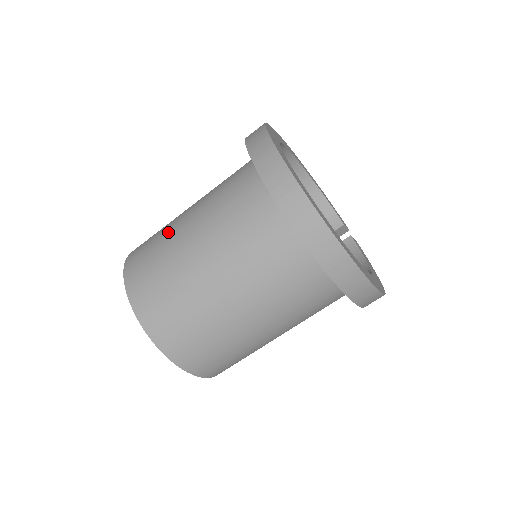
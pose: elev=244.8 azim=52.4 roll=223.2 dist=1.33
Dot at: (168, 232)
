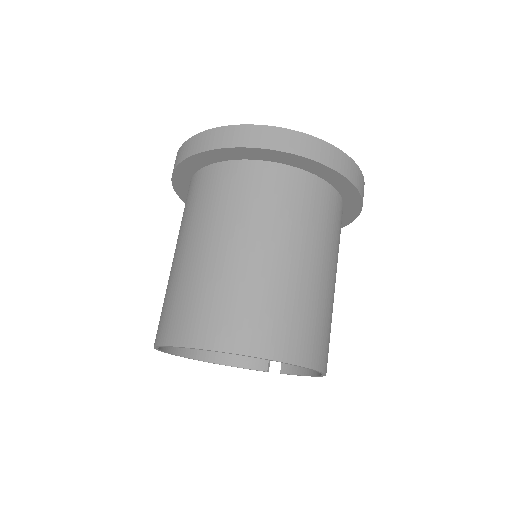
Dot at: (173, 279)
